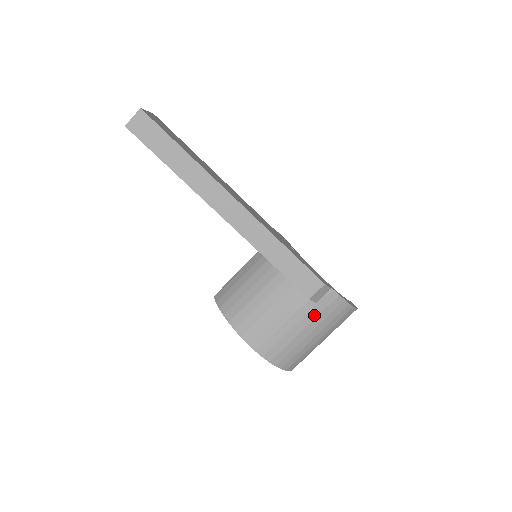
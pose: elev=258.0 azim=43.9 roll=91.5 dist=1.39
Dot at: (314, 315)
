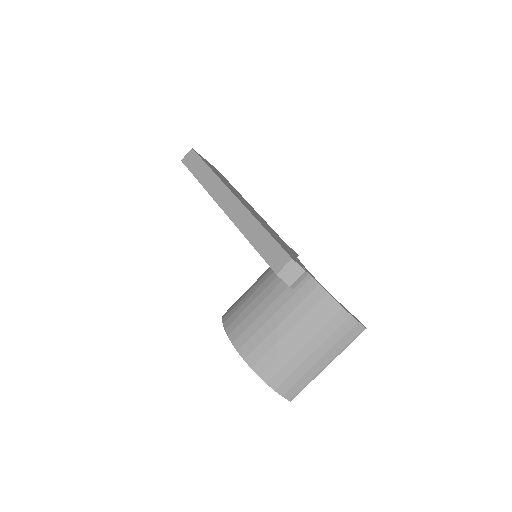
Dot at: (292, 306)
